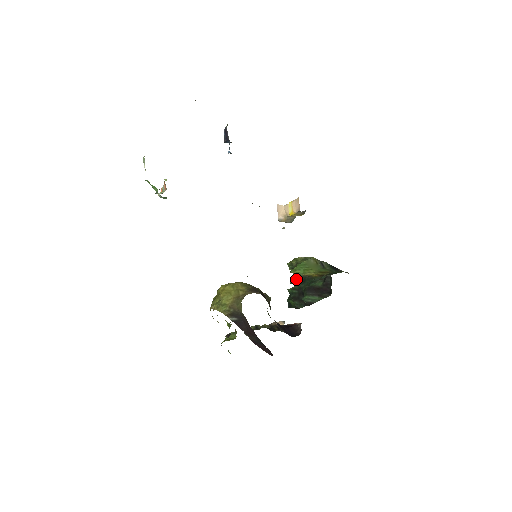
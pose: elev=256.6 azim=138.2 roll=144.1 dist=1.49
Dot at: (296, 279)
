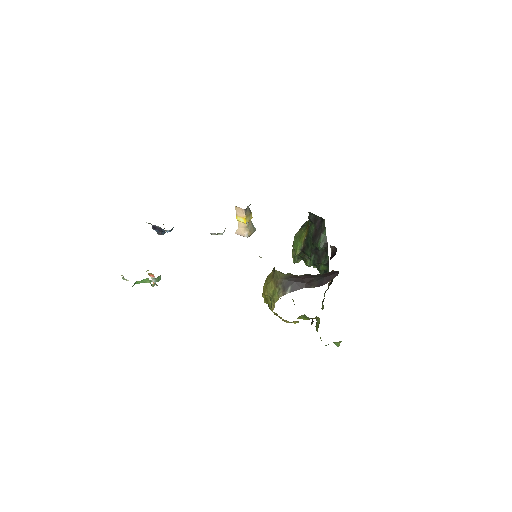
Dot at: occluded
